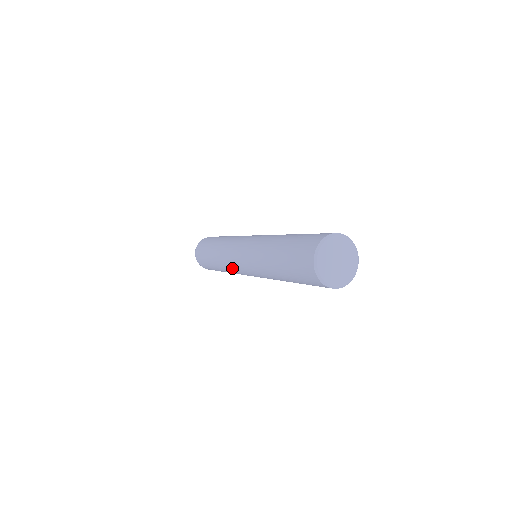
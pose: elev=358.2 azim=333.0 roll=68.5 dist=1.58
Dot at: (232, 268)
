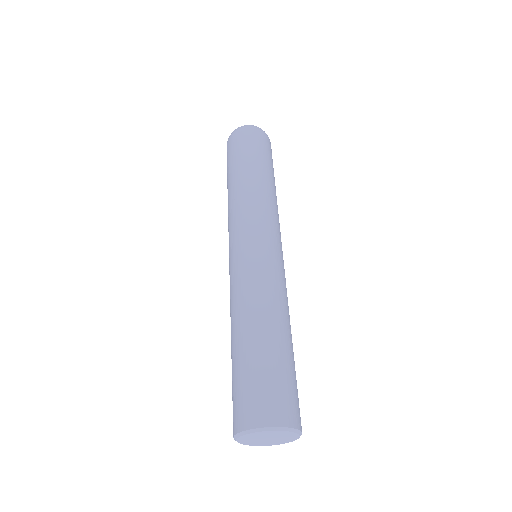
Dot at: occluded
